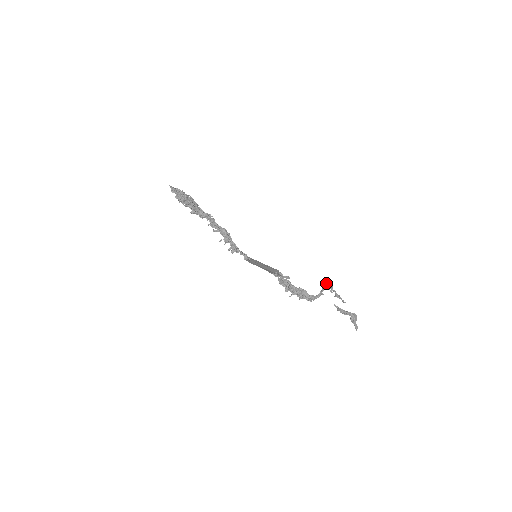
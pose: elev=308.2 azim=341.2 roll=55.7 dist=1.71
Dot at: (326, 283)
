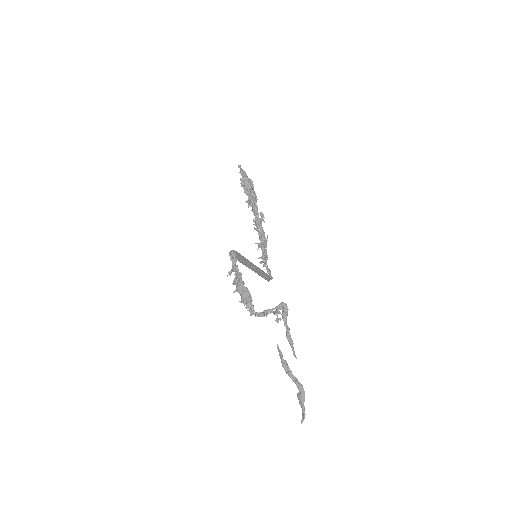
Dot at: (280, 307)
